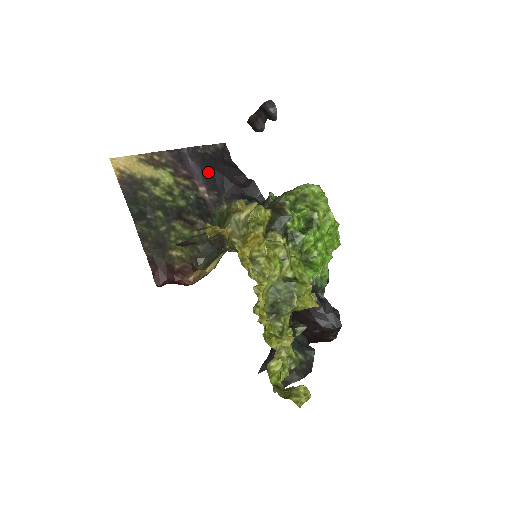
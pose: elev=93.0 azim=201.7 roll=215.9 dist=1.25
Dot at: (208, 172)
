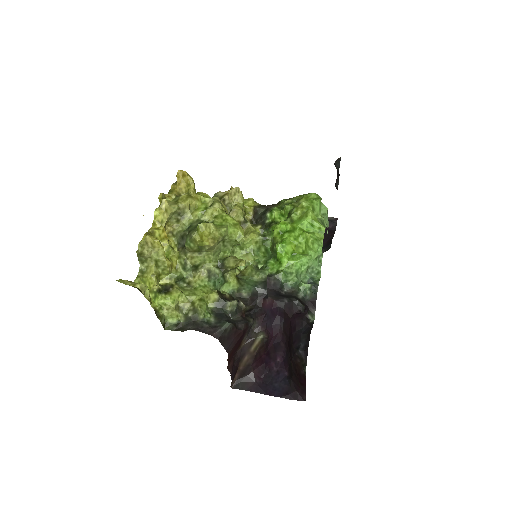
Dot at: occluded
